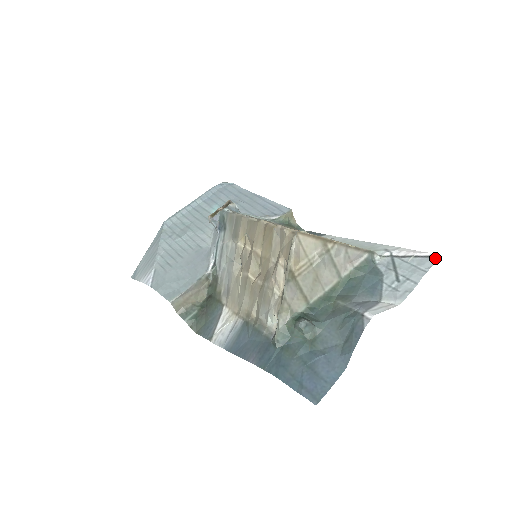
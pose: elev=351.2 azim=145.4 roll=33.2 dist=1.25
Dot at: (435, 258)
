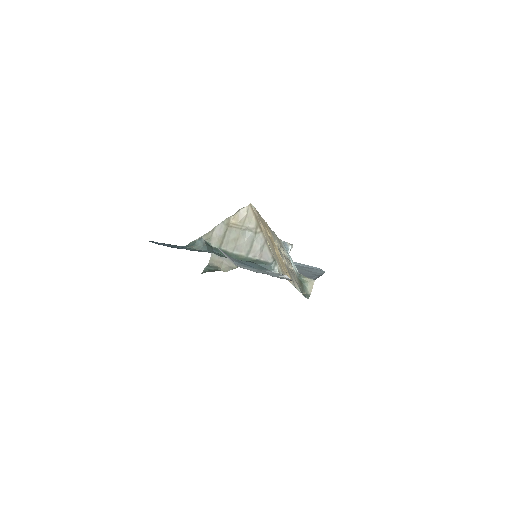
Dot at: (288, 279)
